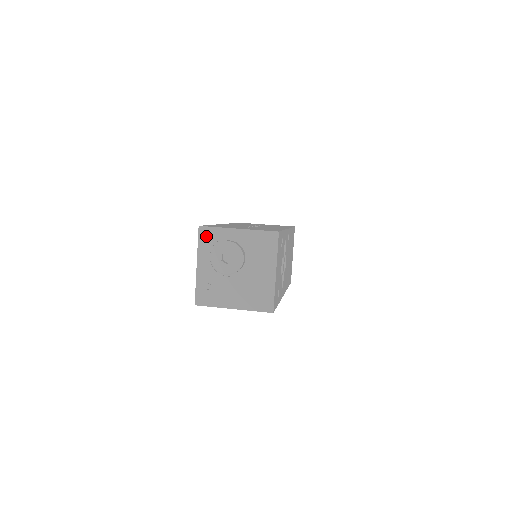
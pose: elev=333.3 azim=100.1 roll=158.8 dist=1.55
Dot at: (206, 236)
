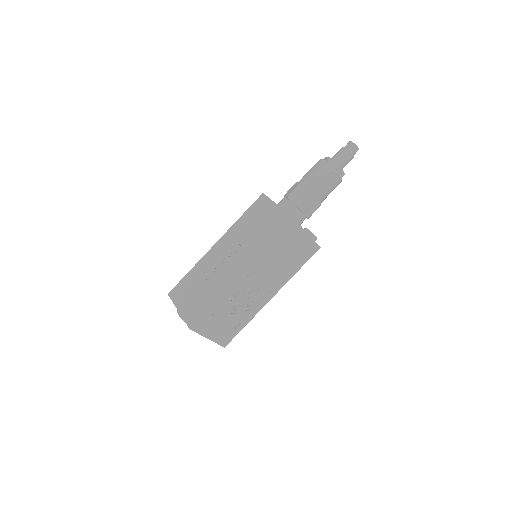
Dot at: occluded
